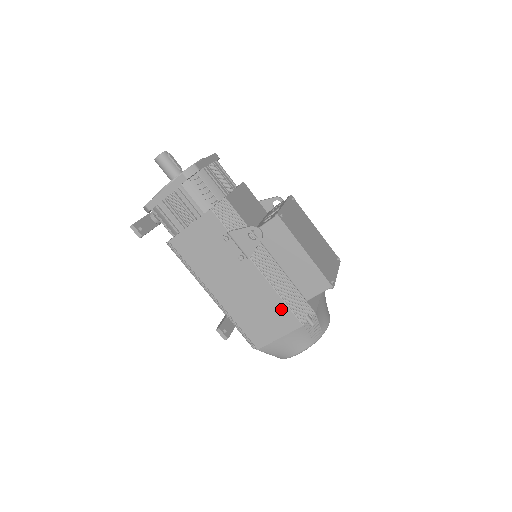
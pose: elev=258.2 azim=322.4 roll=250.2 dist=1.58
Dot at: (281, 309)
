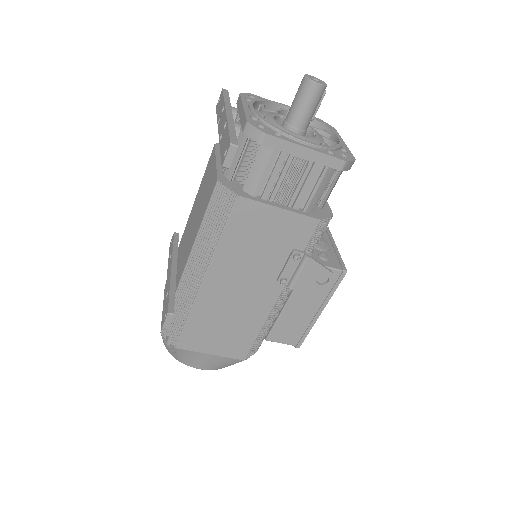
Dot at: (247, 338)
